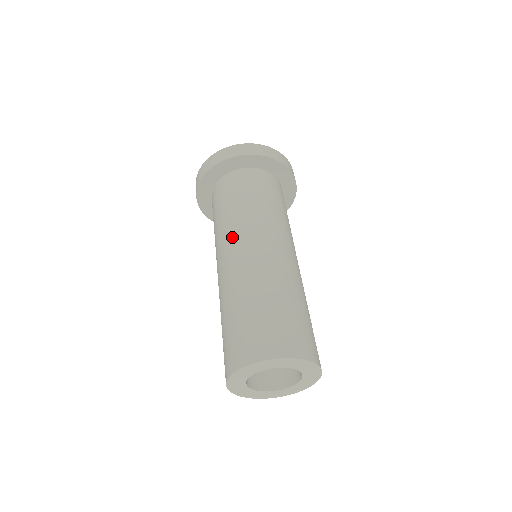
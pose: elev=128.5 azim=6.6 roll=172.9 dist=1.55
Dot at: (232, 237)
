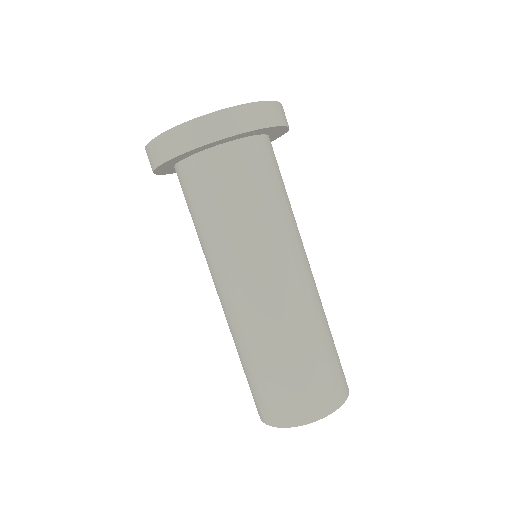
Dot at: (268, 259)
